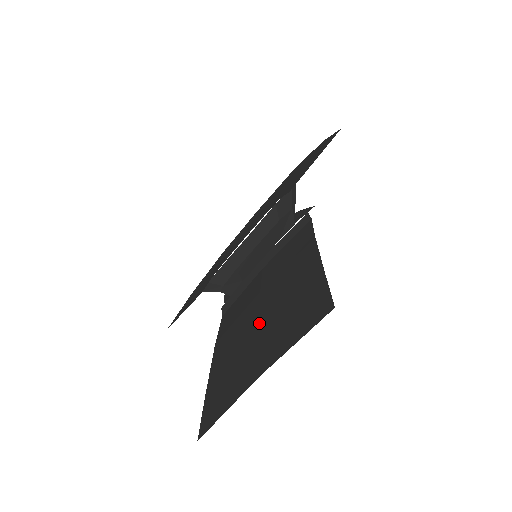
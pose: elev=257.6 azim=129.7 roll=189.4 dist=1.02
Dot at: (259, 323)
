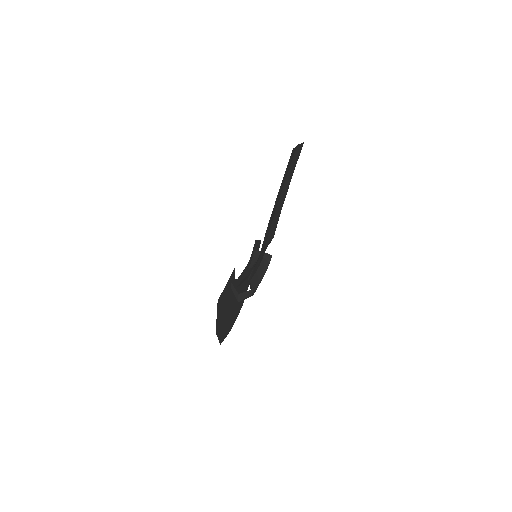
Dot at: (283, 185)
